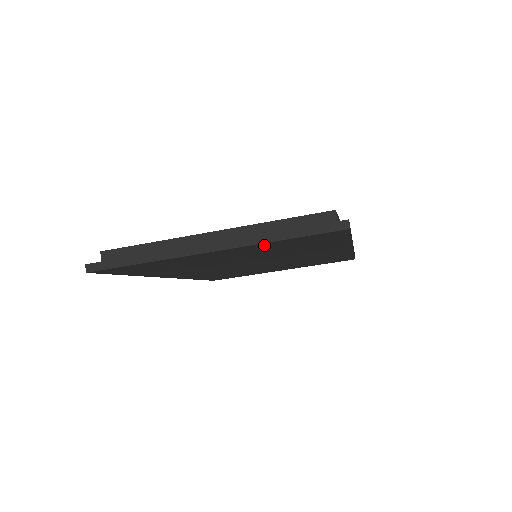
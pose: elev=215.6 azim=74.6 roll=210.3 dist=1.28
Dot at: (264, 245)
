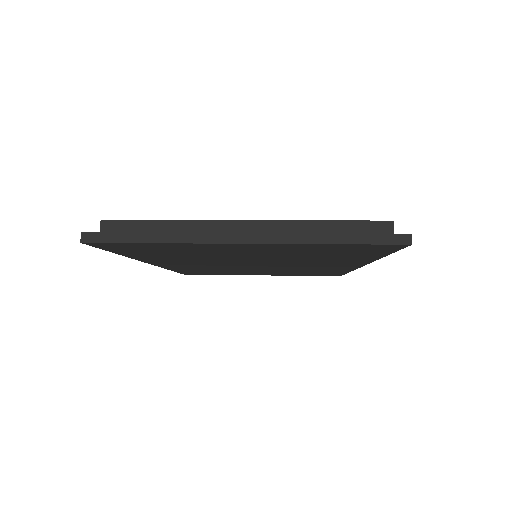
Dot at: (305, 246)
